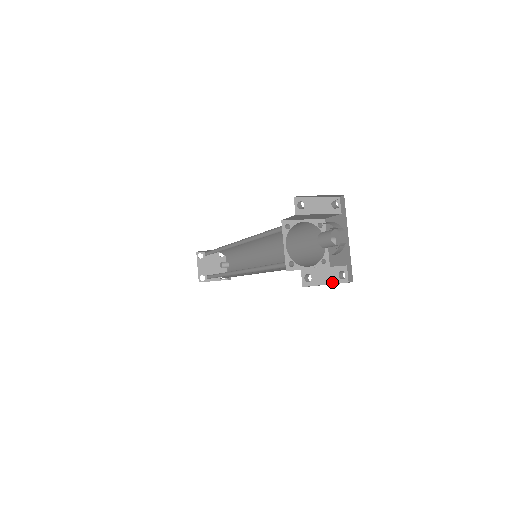
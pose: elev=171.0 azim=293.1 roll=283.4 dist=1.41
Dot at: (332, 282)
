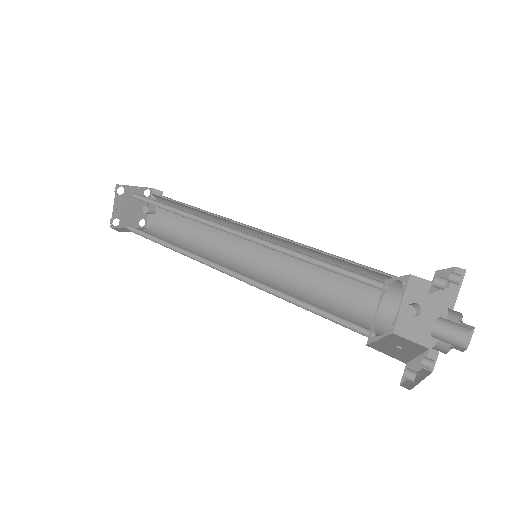
Dot at: (416, 371)
